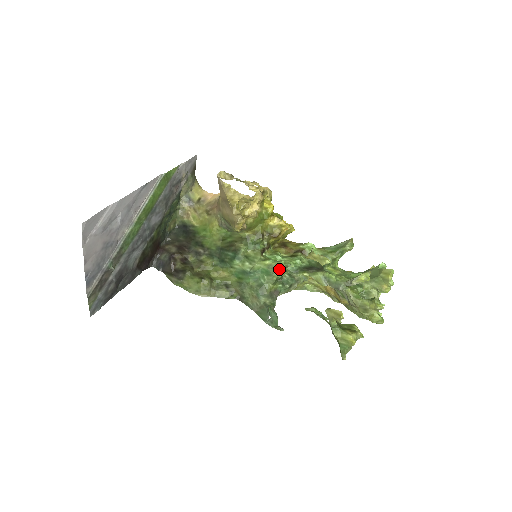
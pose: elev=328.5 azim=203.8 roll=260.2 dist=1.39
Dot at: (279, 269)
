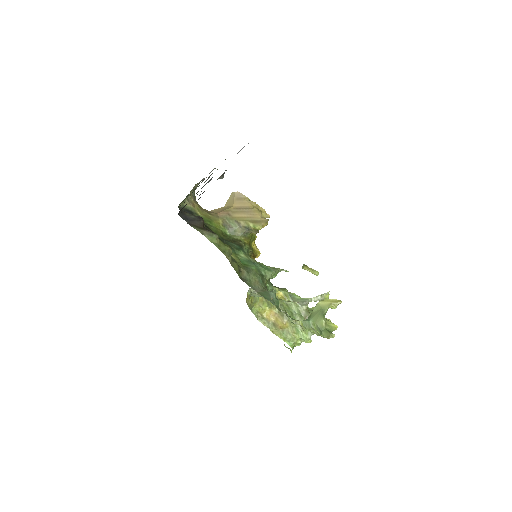
Dot at: (277, 269)
